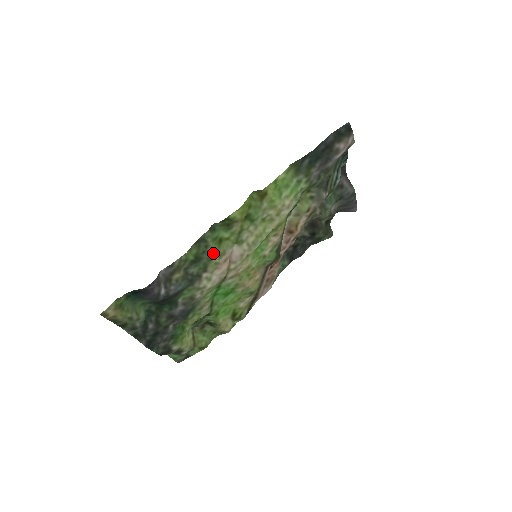
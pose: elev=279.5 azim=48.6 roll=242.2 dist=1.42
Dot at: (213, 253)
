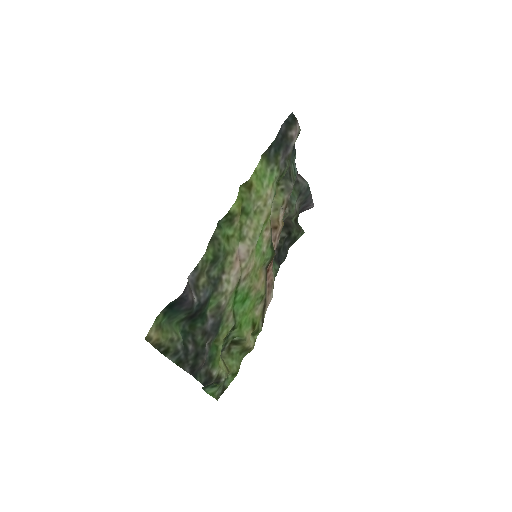
Dot at: (226, 251)
